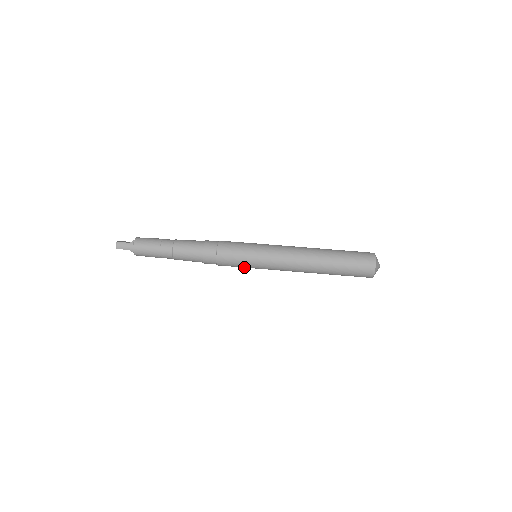
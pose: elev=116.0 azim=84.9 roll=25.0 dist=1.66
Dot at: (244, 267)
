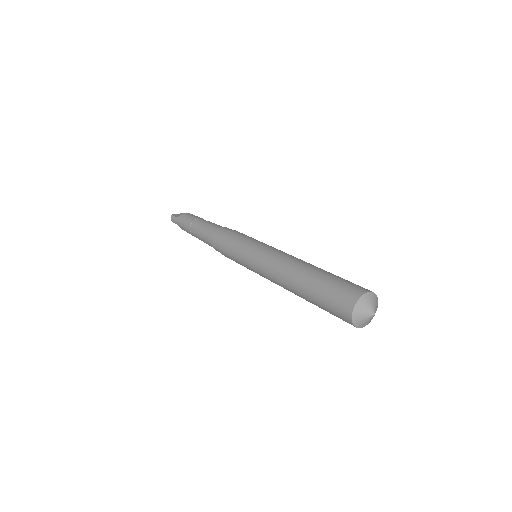
Dot at: occluded
